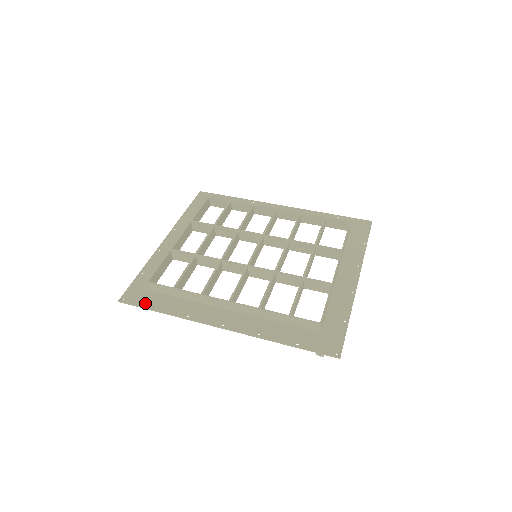
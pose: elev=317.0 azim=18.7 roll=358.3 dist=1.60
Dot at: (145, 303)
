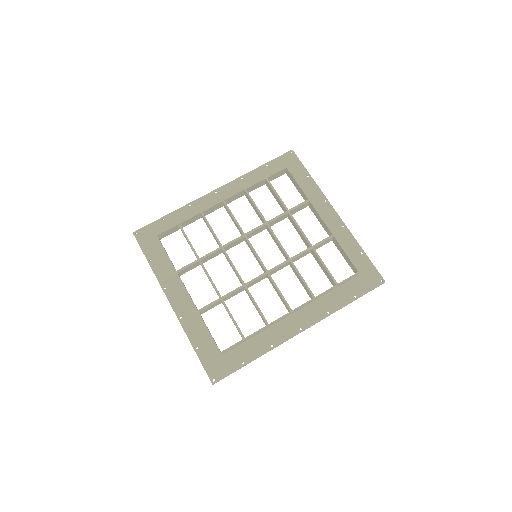
Dot at: (233, 367)
